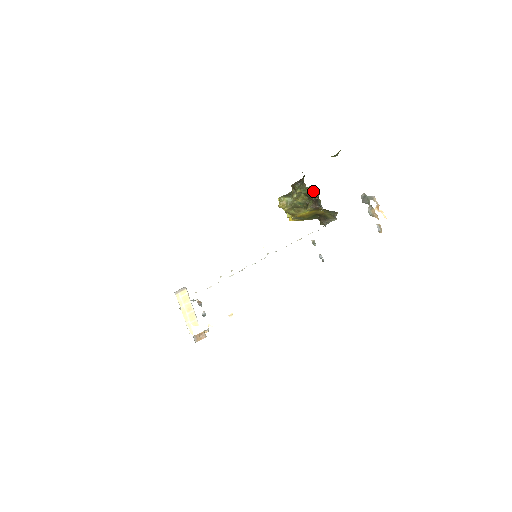
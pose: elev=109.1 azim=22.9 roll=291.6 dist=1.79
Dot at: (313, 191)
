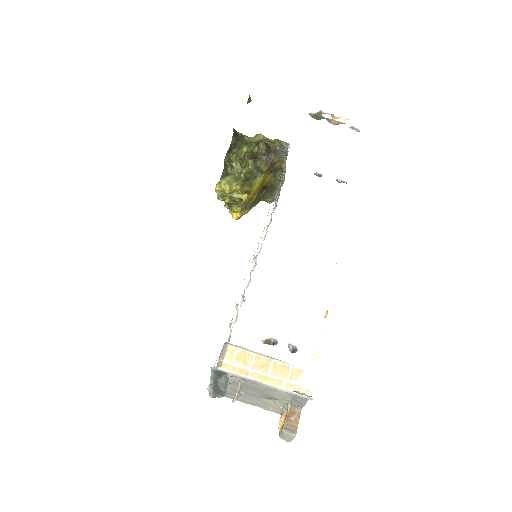
Dot at: (262, 139)
